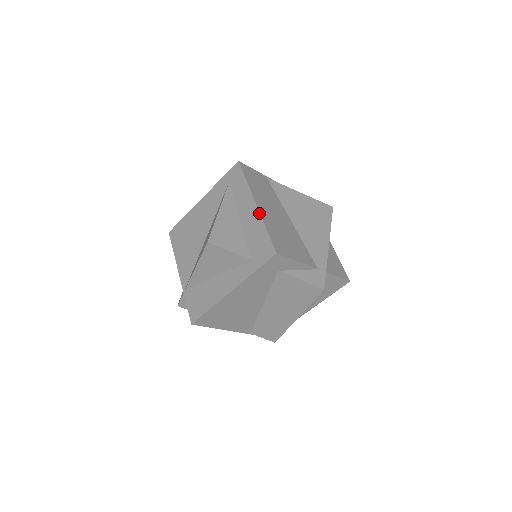
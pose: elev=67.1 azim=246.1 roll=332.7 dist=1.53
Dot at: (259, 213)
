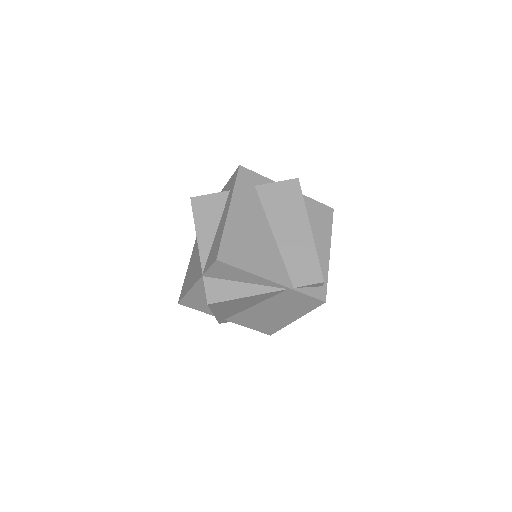
Dot at: (222, 190)
